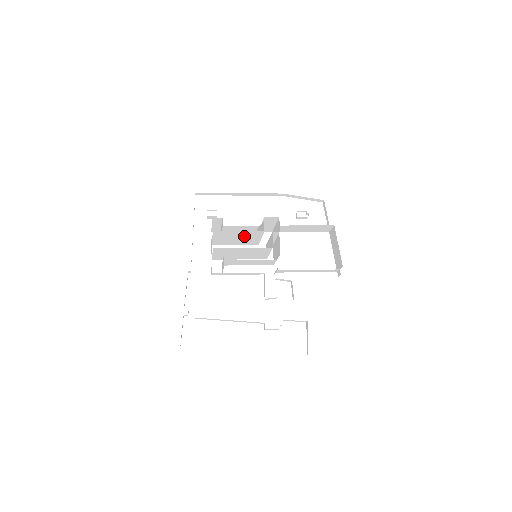
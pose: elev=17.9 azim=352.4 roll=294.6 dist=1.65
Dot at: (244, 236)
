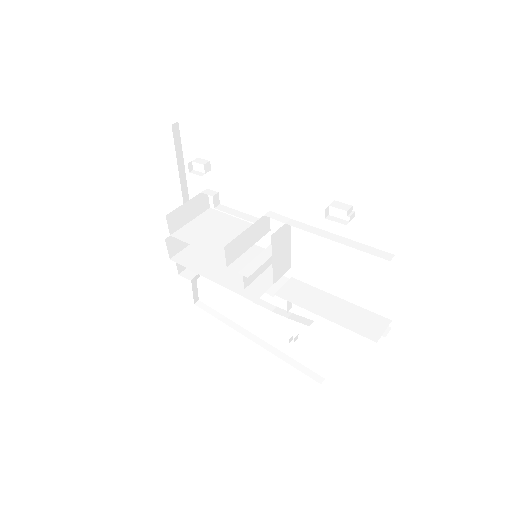
Dot at: (221, 241)
